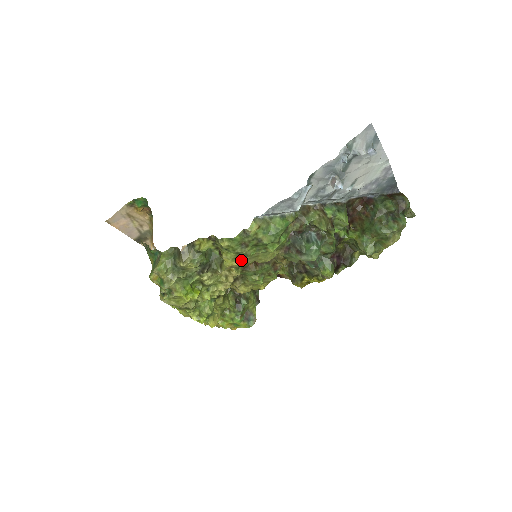
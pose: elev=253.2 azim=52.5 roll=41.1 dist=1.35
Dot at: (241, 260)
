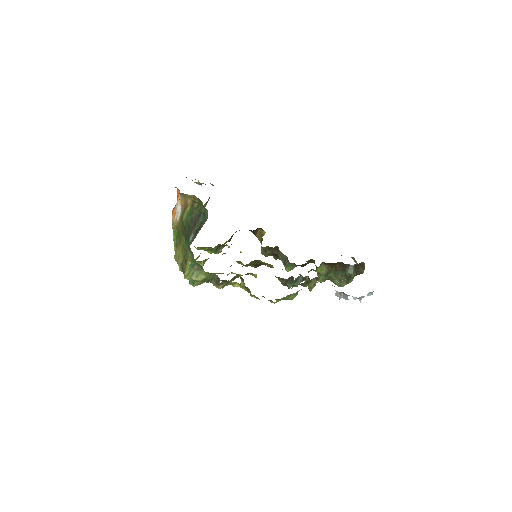
Dot at: occluded
